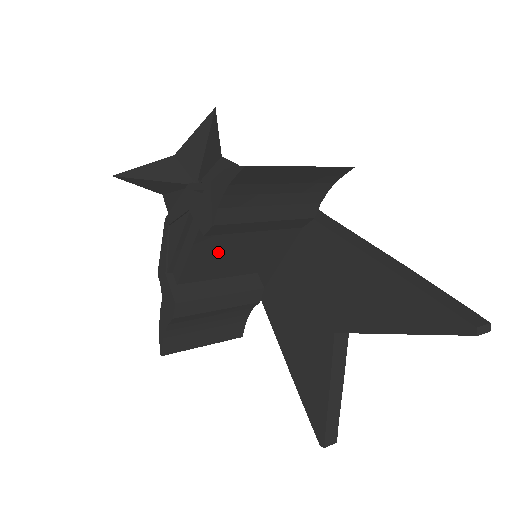
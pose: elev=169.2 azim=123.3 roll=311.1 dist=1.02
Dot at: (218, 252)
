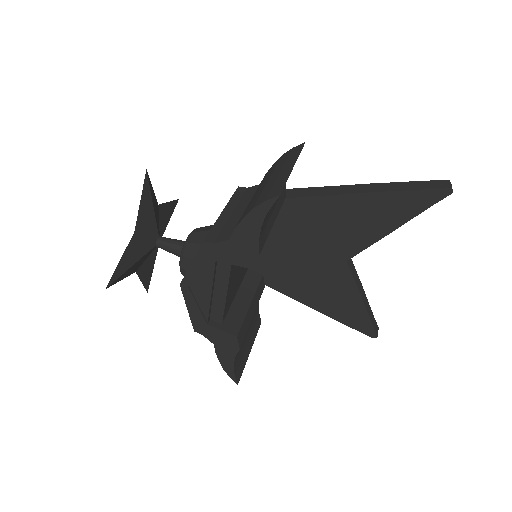
Dot at: (236, 275)
